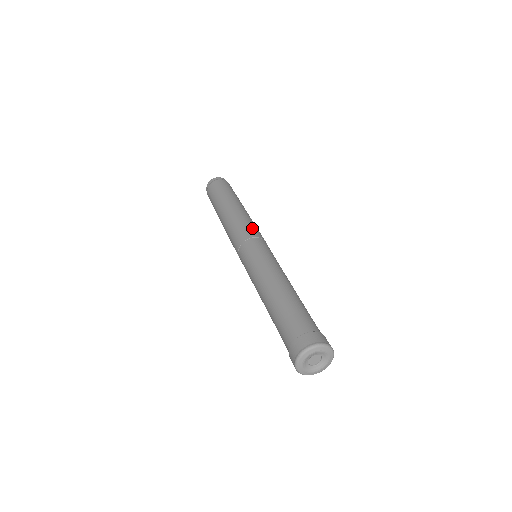
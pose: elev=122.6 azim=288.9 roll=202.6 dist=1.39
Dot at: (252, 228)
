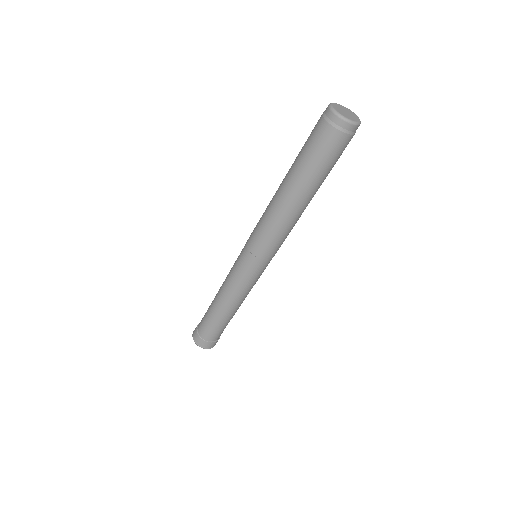
Dot at: (274, 247)
